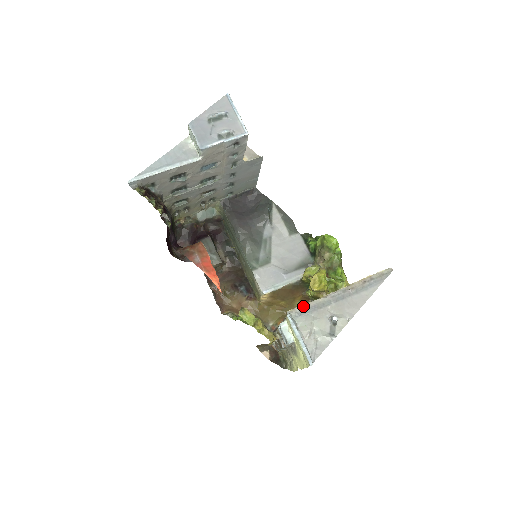
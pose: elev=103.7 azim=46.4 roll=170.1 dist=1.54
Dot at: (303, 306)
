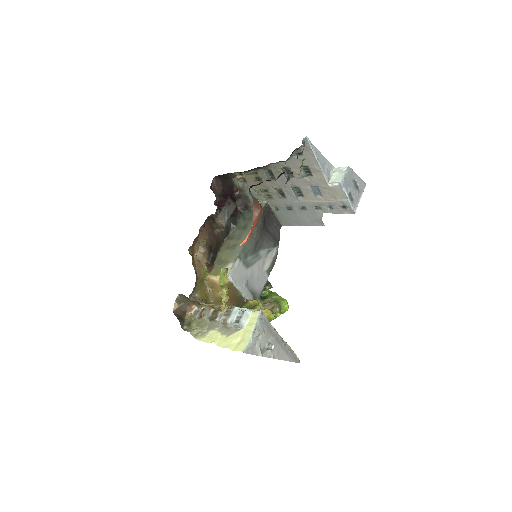
Dot at: (266, 318)
